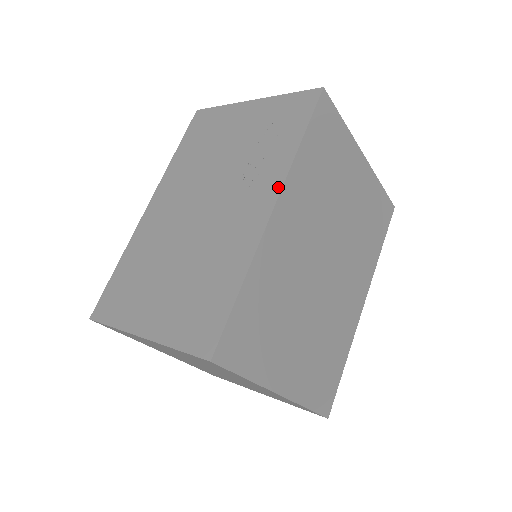
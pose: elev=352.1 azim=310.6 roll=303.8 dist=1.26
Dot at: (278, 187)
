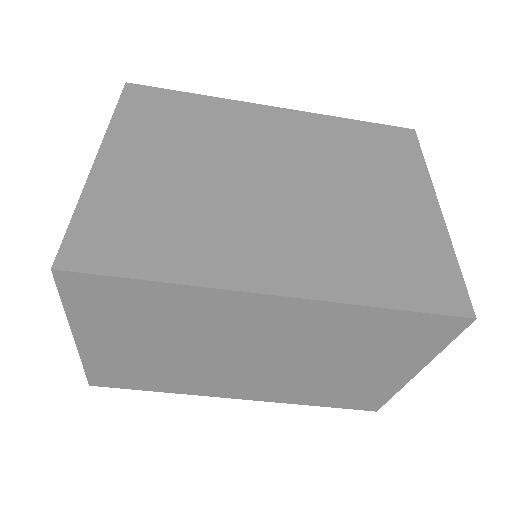
Dot at: (298, 114)
